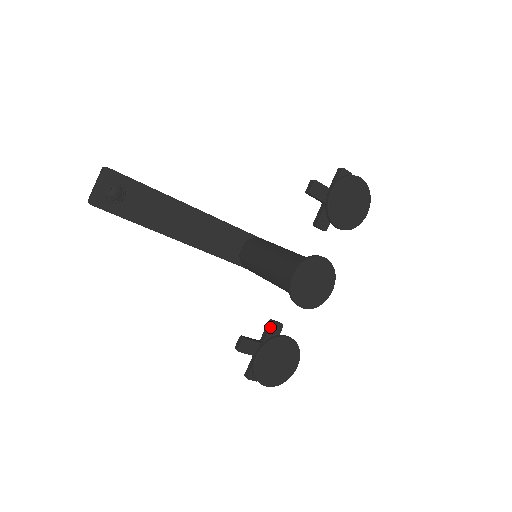
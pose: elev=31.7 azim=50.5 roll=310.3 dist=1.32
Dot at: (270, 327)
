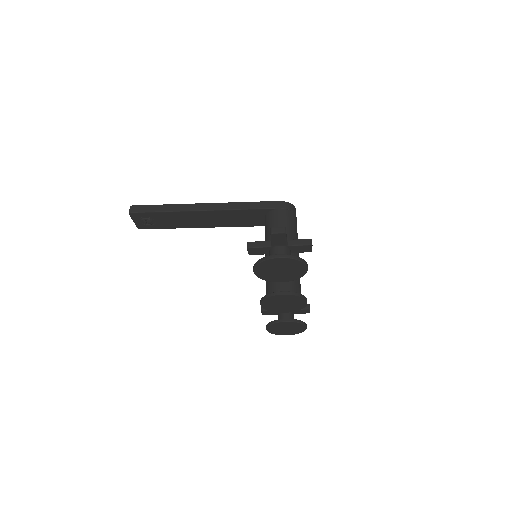
Dot at: occluded
